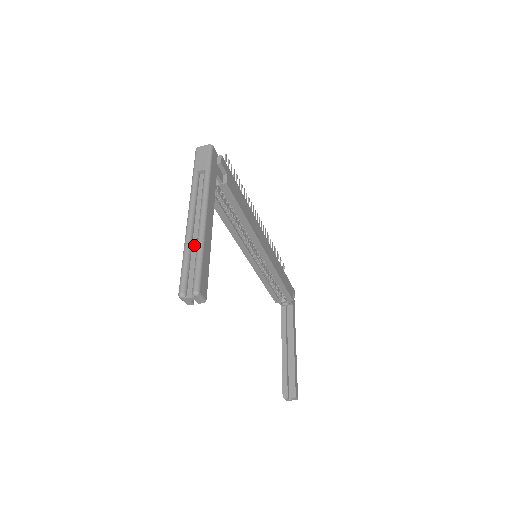
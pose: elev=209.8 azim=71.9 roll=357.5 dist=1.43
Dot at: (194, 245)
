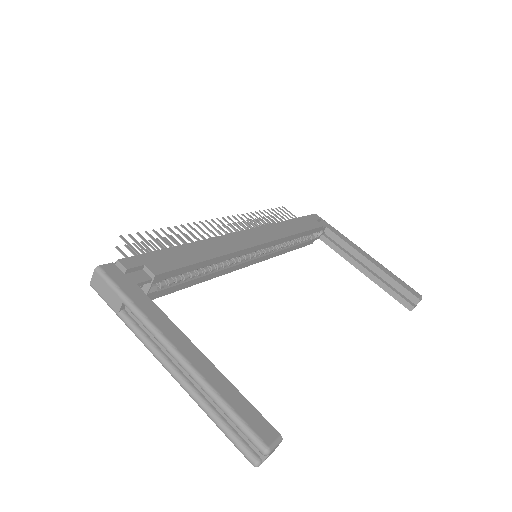
Dot at: (206, 396)
